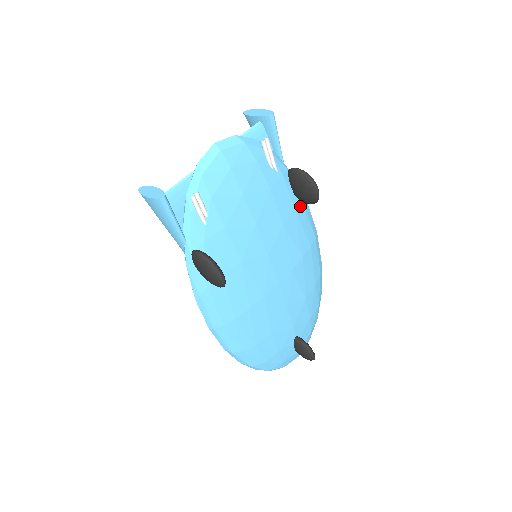
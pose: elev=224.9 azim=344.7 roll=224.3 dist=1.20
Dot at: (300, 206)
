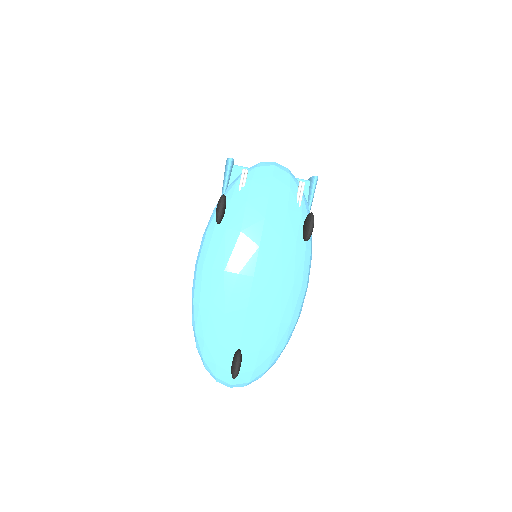
Dot at: (302, 246)
